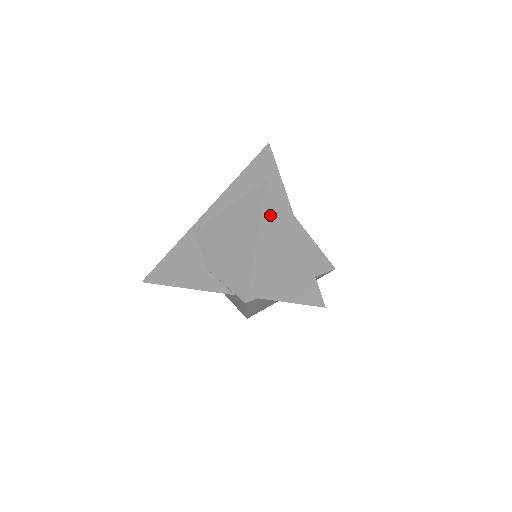
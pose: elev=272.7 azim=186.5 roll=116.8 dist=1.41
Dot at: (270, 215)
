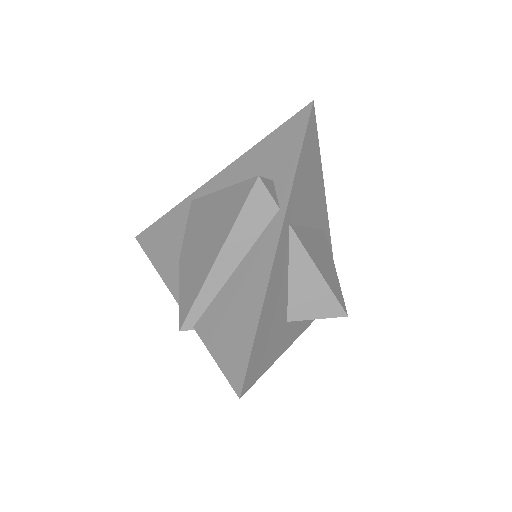
Dot at: (250, 227)
